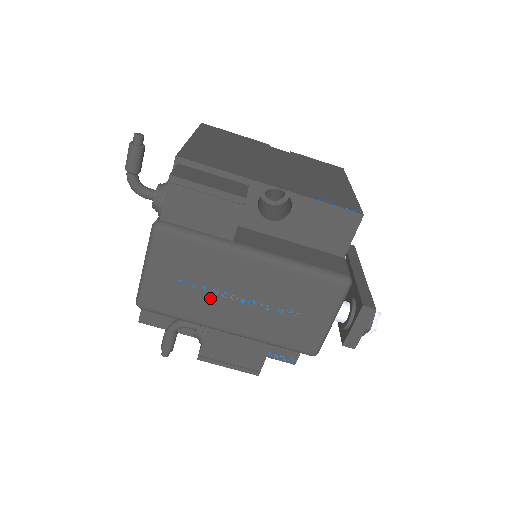
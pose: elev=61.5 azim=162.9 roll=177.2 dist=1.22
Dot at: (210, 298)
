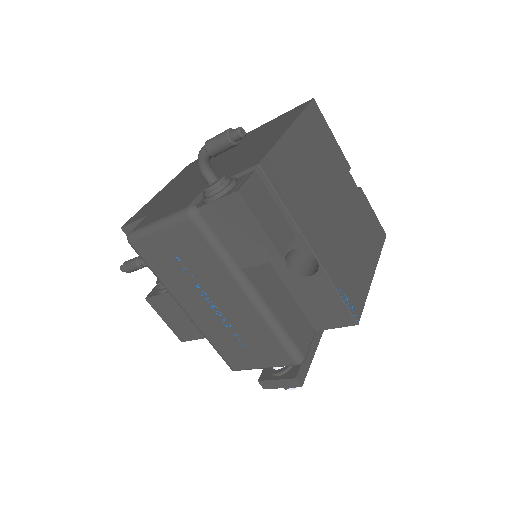
Dot at: (190, 285)
